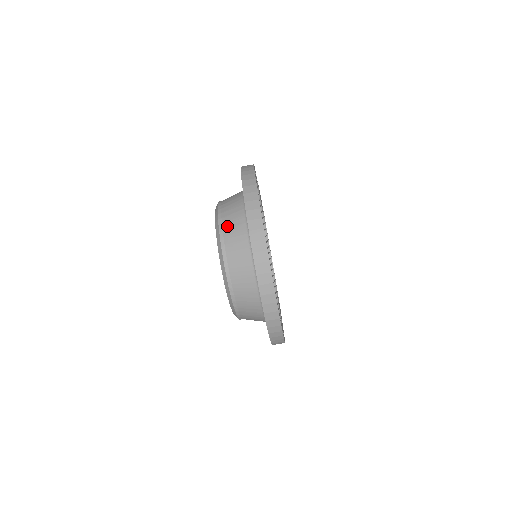
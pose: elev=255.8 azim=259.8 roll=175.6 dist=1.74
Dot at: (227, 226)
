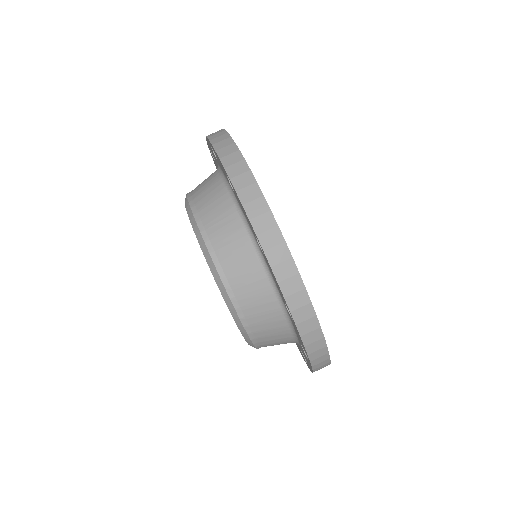
Dot at: (200, 197)
